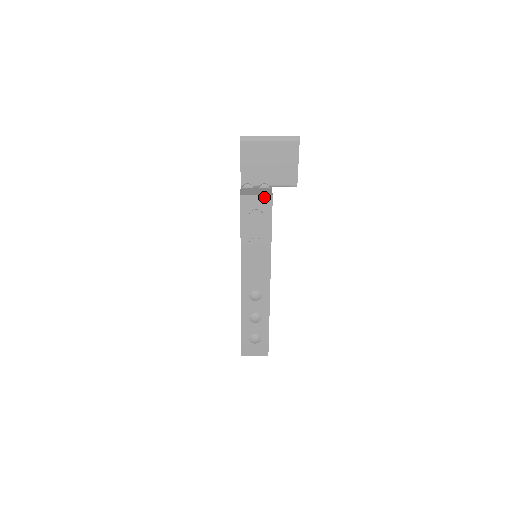
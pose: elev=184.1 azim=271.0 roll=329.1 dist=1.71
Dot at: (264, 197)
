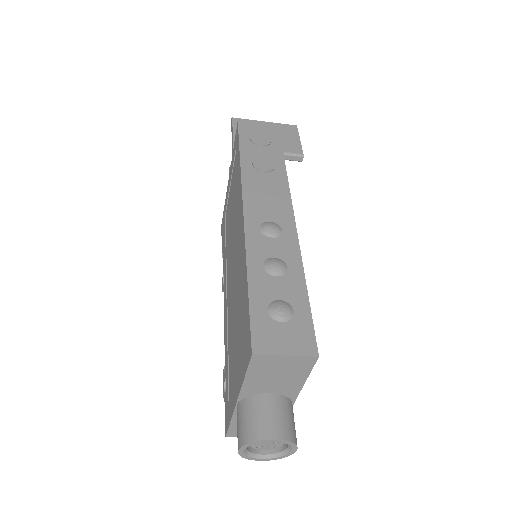
Dot at: (268, 127)
